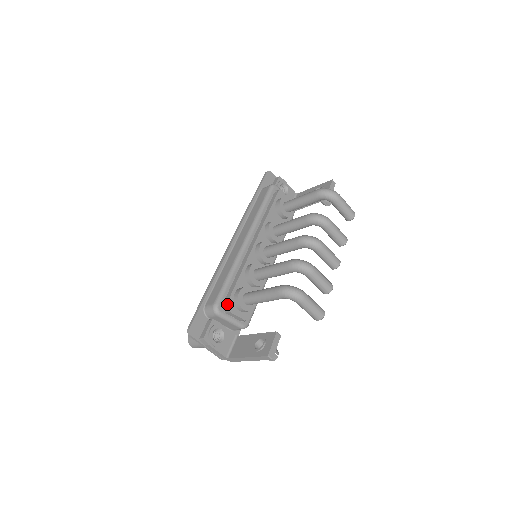
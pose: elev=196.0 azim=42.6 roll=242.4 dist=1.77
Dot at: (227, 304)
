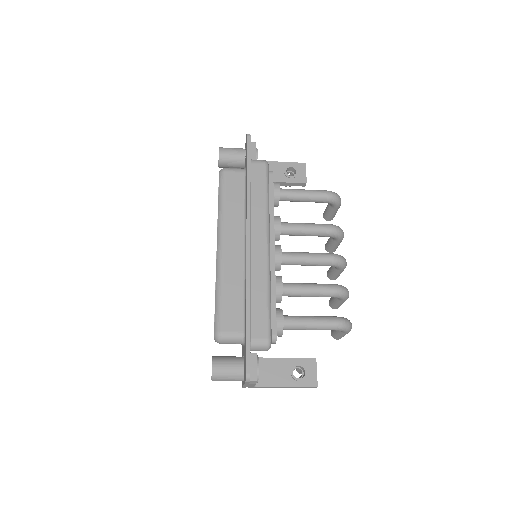
Dot at: (276, 336)
